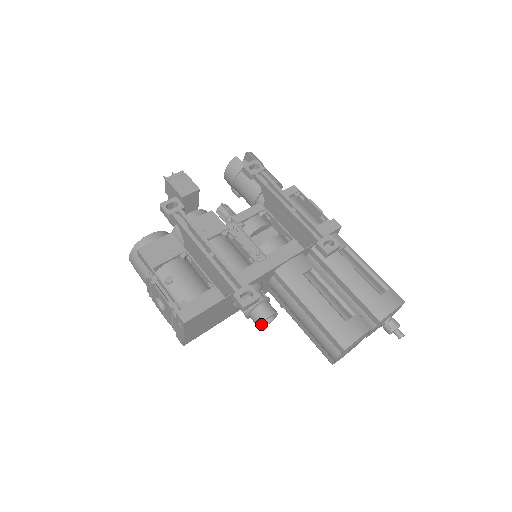
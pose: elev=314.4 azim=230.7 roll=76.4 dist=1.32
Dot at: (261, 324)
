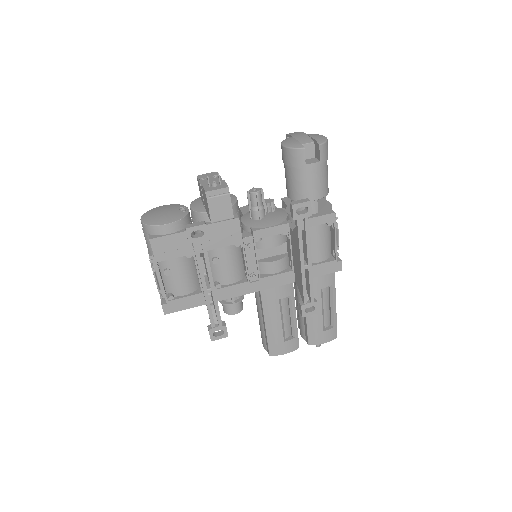
Dot at: (226, 312)
